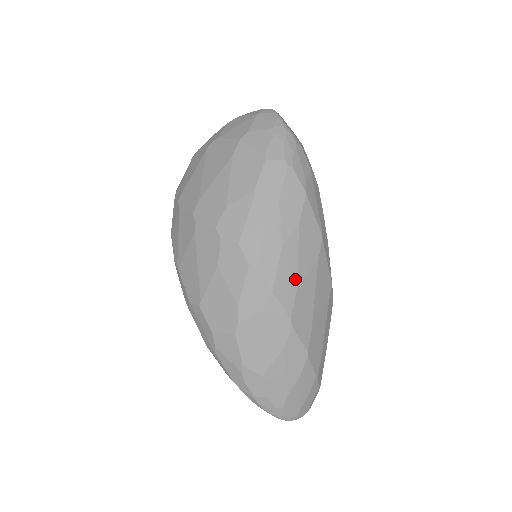
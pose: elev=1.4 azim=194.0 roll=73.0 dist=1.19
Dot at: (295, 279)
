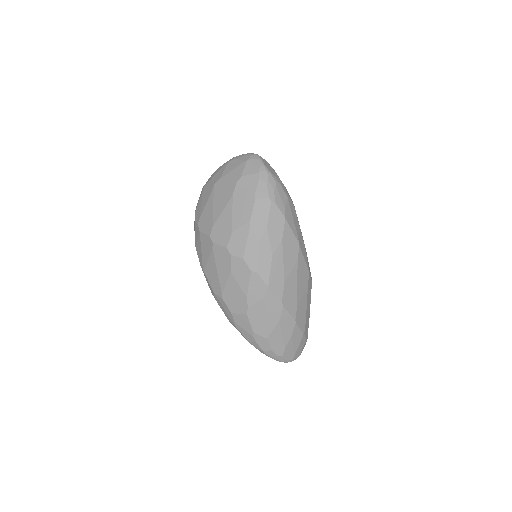
Dot at: (283, 276)
